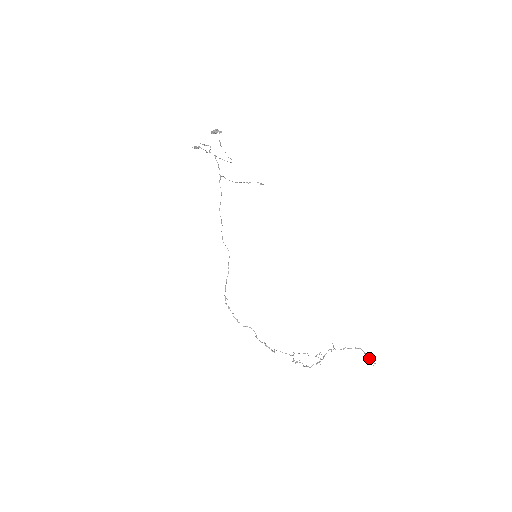
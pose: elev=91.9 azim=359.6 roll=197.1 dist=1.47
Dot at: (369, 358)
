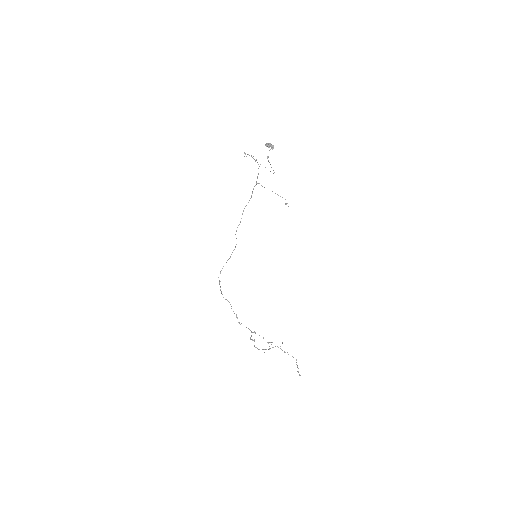
Dot at: occluded
